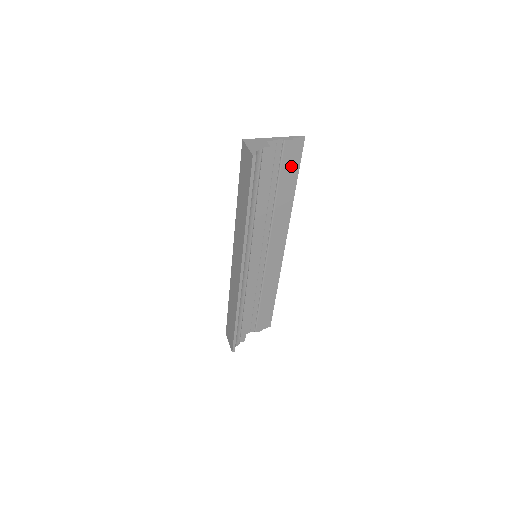
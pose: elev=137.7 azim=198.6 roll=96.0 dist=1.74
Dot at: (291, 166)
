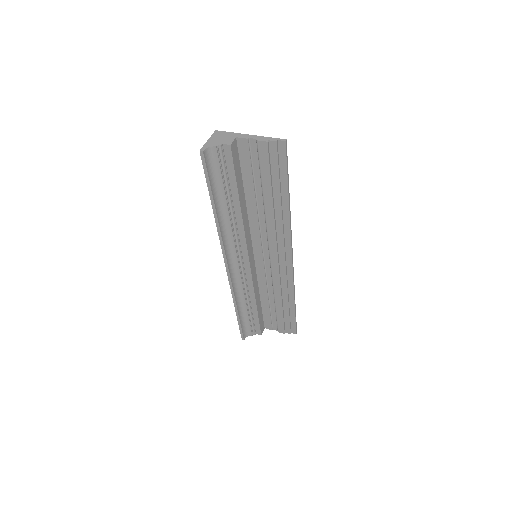
Dot at: (275, 171)
